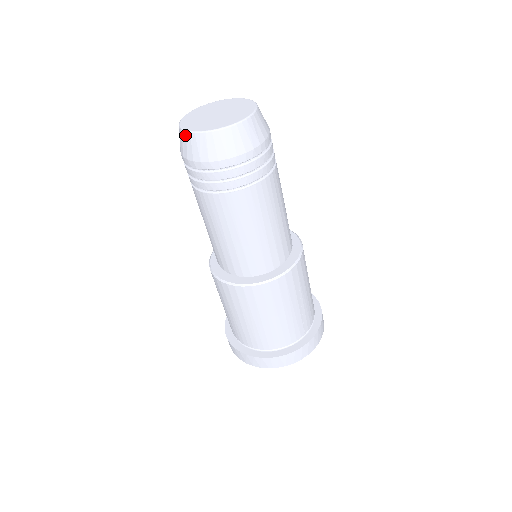
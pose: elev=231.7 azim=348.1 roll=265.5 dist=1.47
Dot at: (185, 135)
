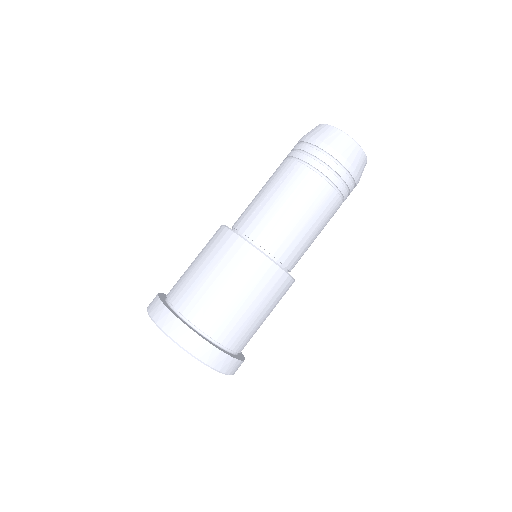
Dot at: (340, 132)
